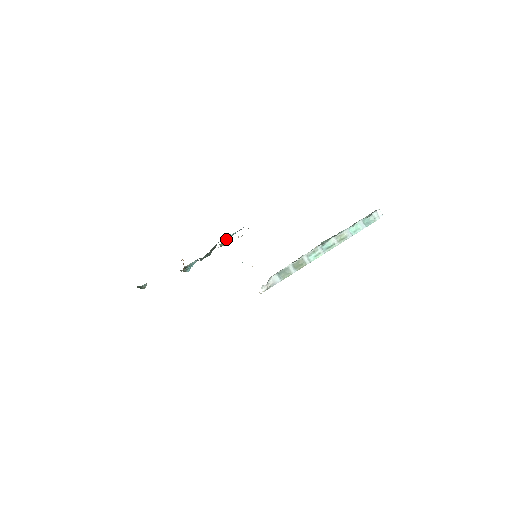
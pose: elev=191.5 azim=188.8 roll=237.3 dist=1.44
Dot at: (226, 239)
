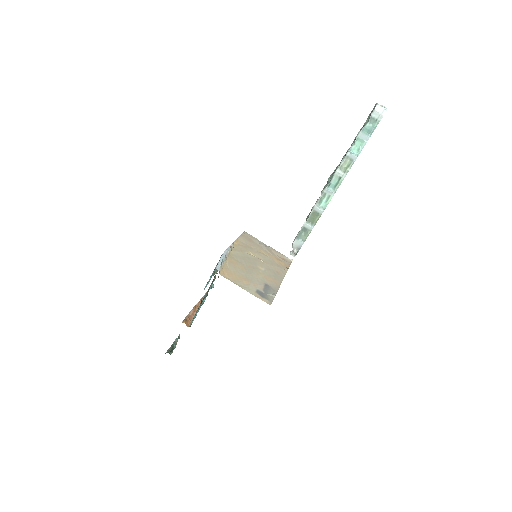
Dot at: occluded
